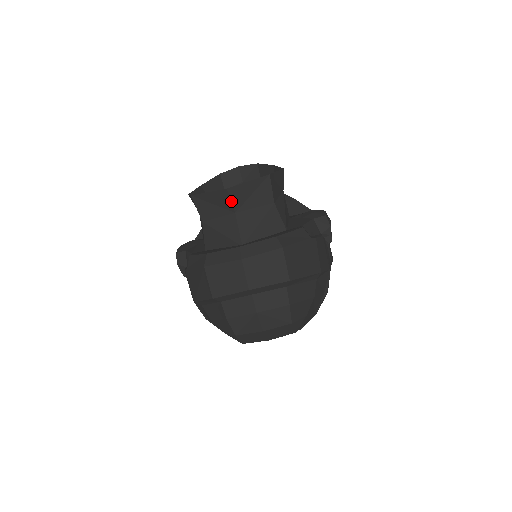
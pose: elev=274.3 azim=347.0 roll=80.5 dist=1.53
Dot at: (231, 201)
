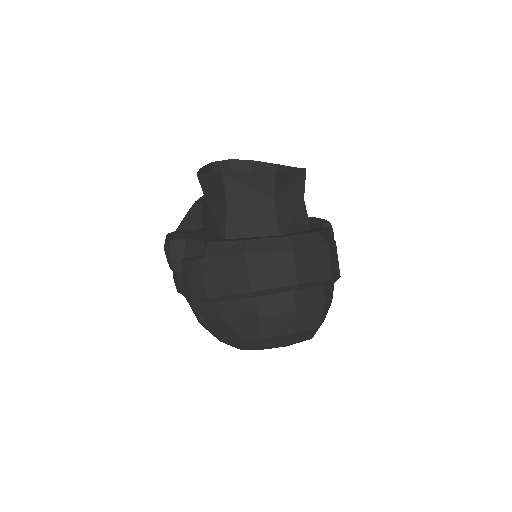
Dot at: (275, 186)
